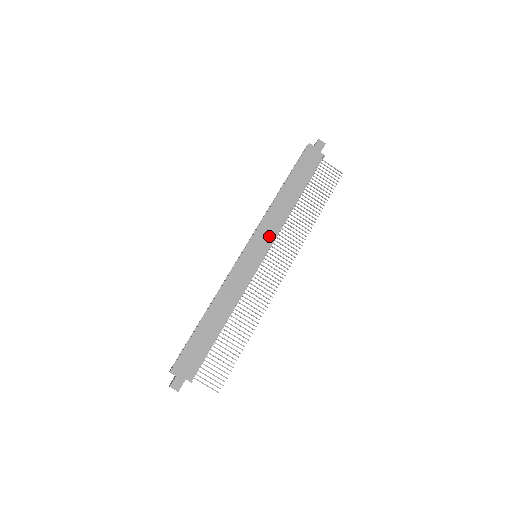
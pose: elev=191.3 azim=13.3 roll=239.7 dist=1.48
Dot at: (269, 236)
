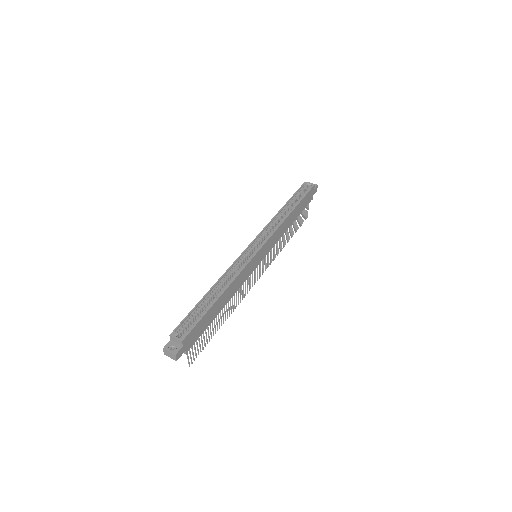
Dot at: (271, 246)
